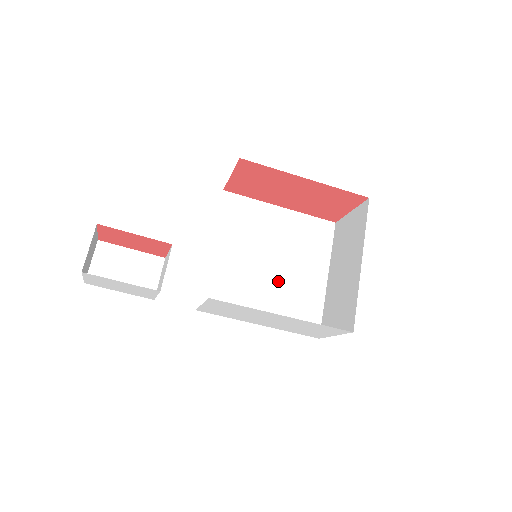
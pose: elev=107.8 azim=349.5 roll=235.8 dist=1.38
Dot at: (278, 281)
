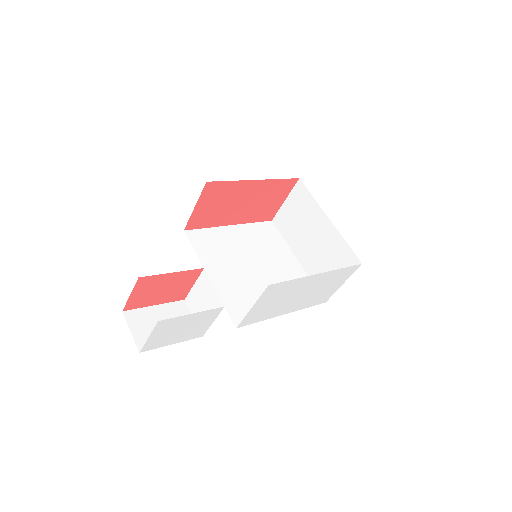
Dot at: (271, 277)
